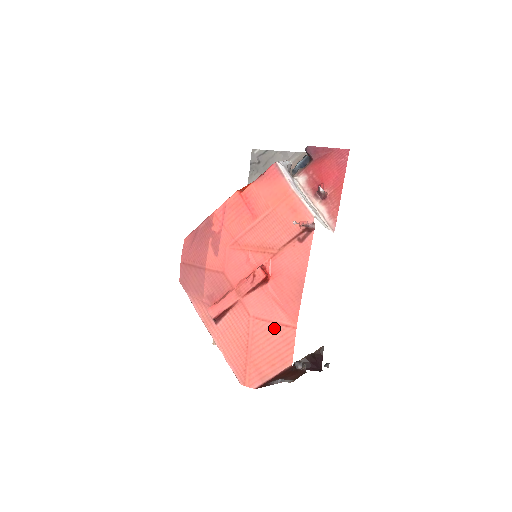
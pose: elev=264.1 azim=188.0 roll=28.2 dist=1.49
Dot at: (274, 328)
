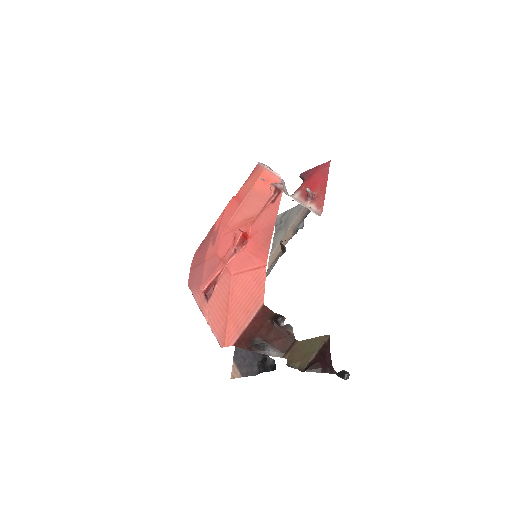
Dot at: (249, 275)
